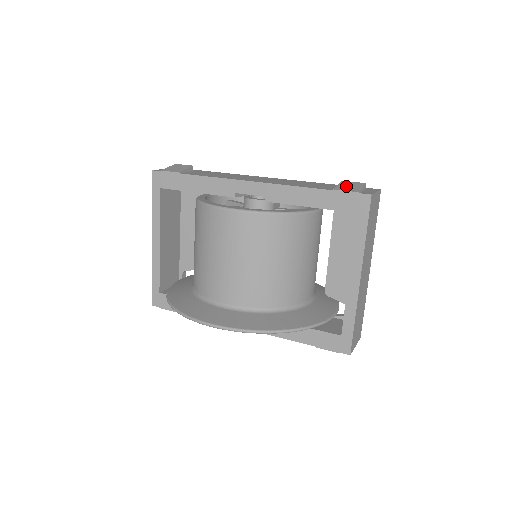
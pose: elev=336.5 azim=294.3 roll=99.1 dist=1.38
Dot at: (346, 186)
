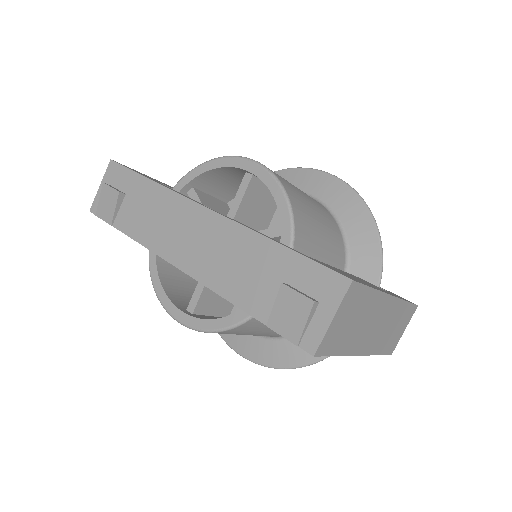
Dot at: (283, 314)
